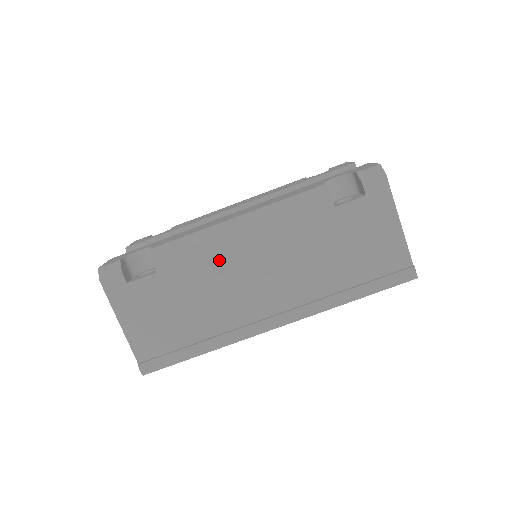
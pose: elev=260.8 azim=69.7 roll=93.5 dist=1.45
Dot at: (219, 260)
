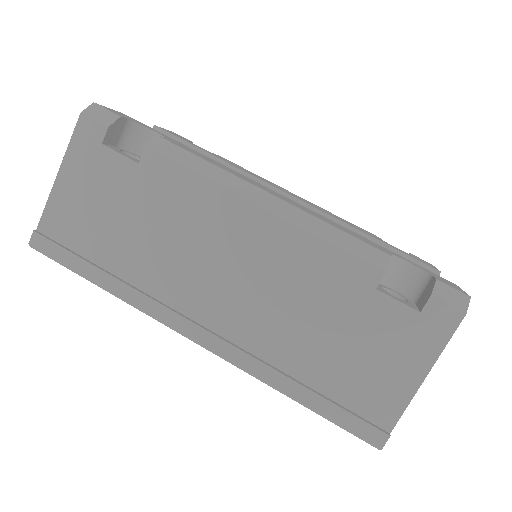
Dot at: (208, 216)
